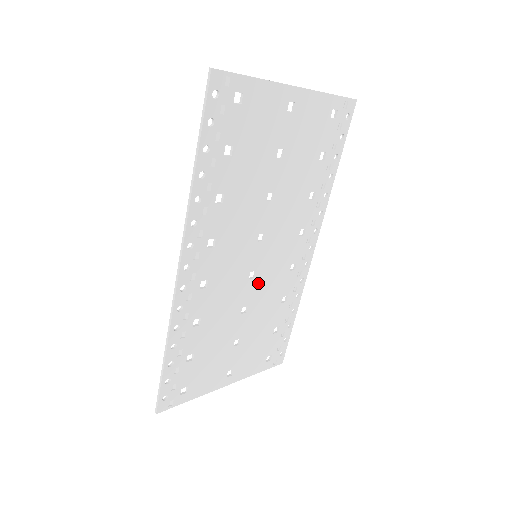
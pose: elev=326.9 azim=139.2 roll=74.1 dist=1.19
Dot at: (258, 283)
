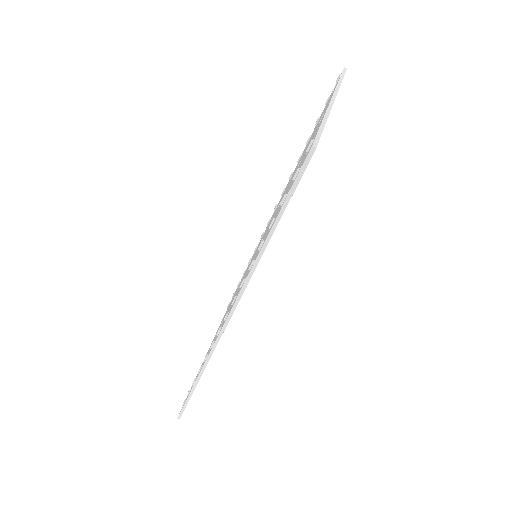
Dot at: occluded
